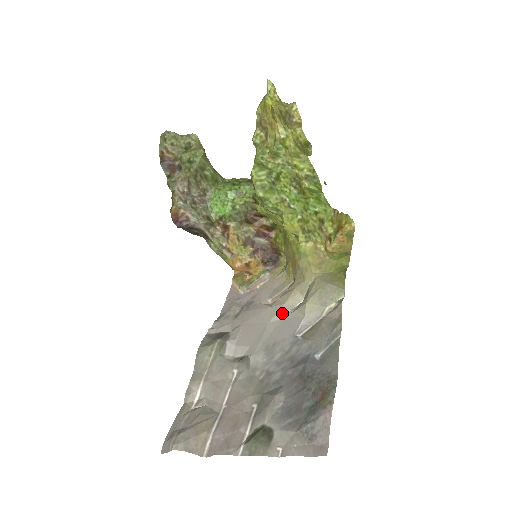
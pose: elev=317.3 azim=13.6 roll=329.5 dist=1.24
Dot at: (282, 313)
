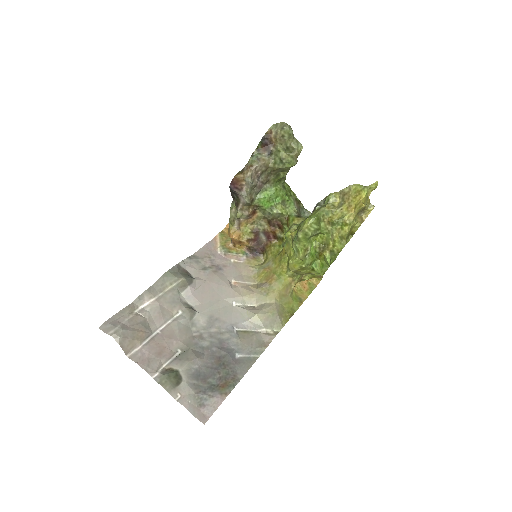
Dot at: (236, 301)
